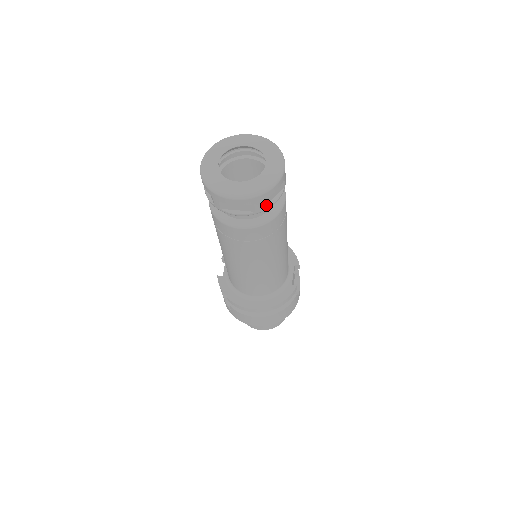
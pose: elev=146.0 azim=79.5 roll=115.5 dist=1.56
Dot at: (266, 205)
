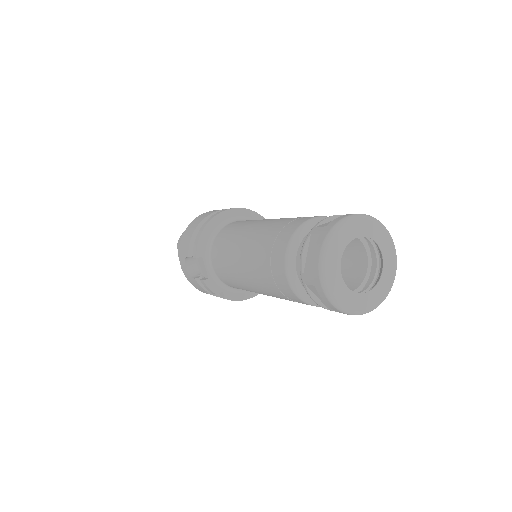
Dot at: occluded
